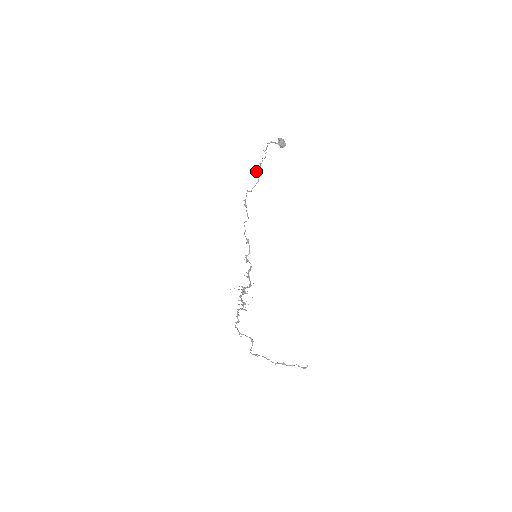
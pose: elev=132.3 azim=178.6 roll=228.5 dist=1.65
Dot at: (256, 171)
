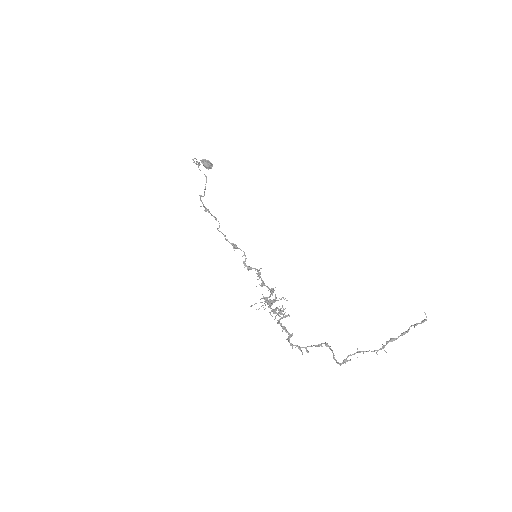
Dot at: occluded
